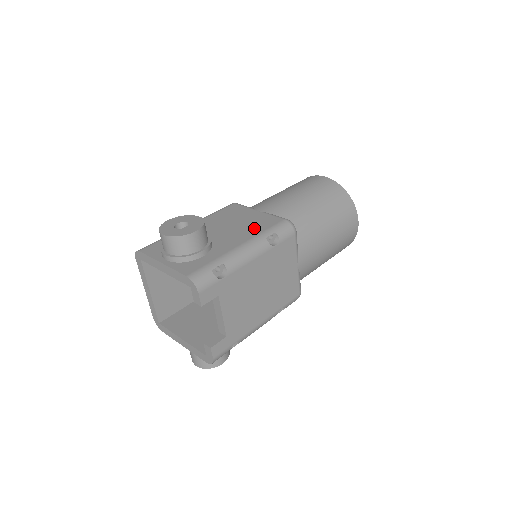
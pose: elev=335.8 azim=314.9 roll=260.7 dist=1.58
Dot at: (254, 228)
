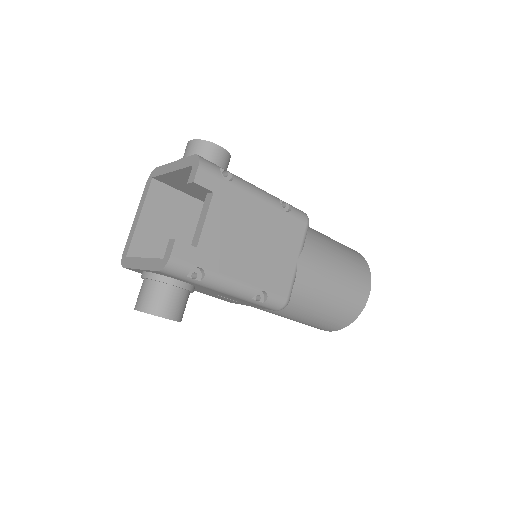
Dot at: occluded
